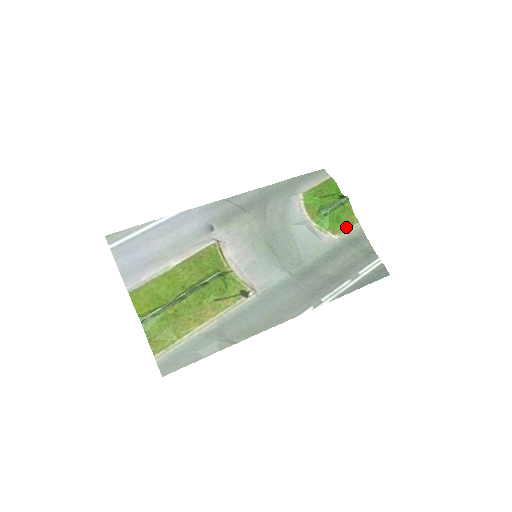
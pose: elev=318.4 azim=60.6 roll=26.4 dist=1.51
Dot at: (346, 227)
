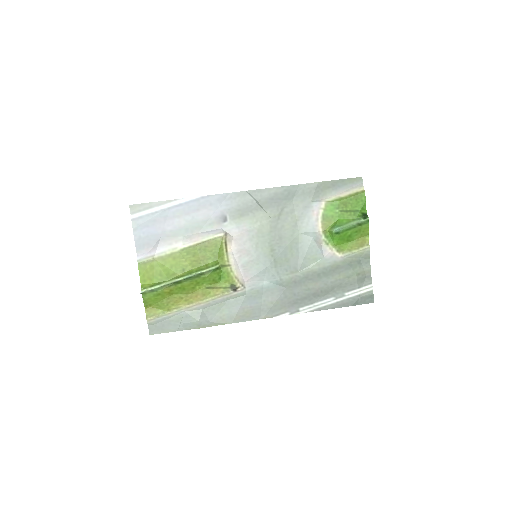
Dot at: (354, 247)
